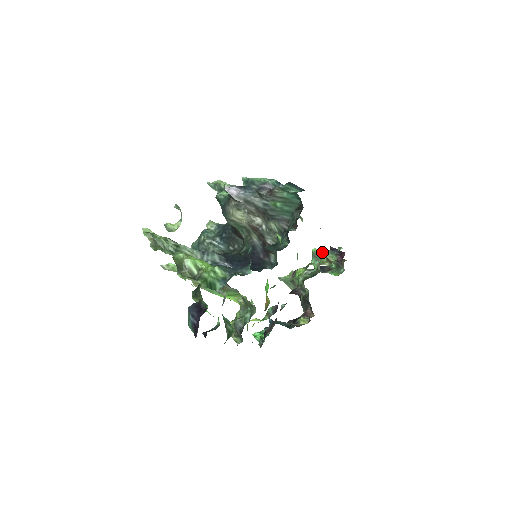
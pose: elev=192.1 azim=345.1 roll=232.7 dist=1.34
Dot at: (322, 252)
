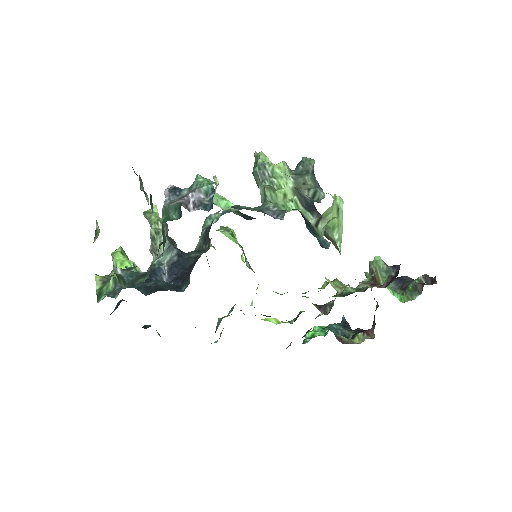
Dot at: (377, 266)
